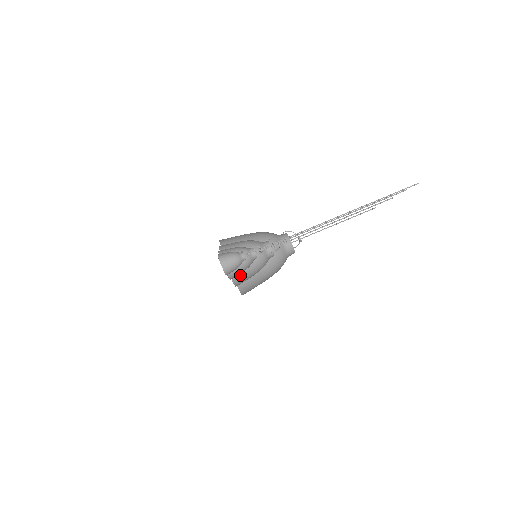
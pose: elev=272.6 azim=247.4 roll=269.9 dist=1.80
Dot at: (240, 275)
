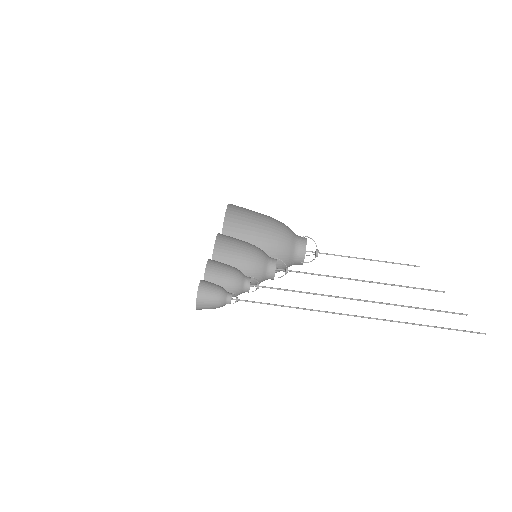
Dot at: occluded
